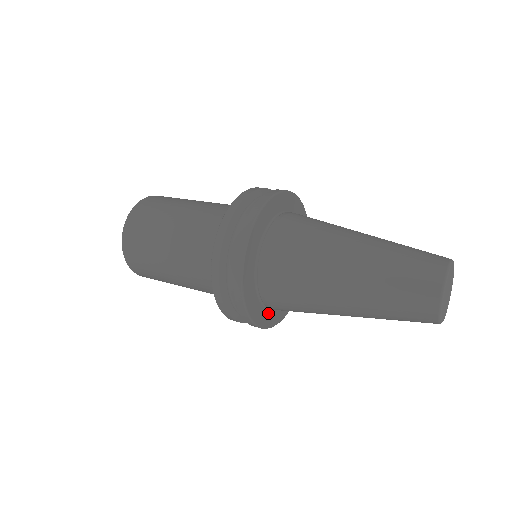
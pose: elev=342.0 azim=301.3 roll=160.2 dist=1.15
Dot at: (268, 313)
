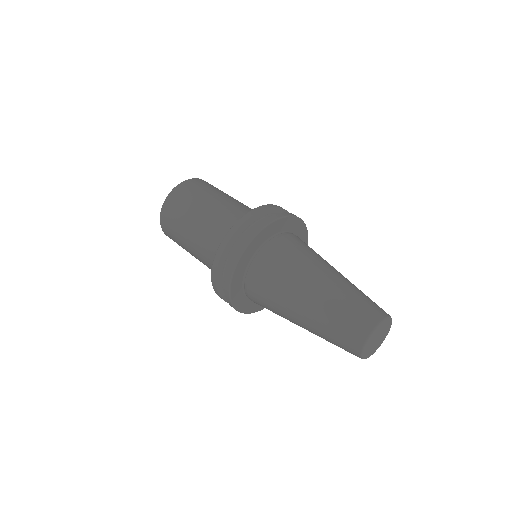
Dot at: (240, 293)
